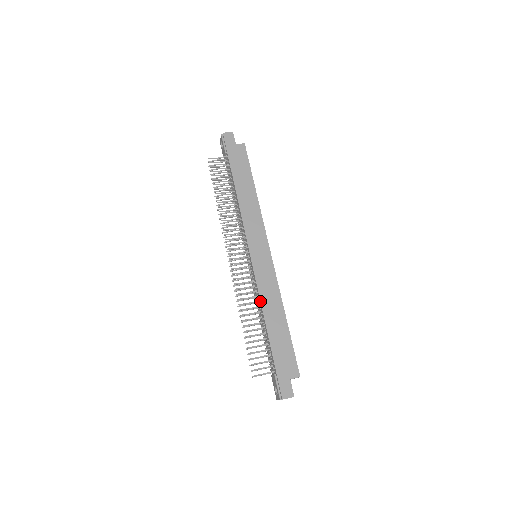
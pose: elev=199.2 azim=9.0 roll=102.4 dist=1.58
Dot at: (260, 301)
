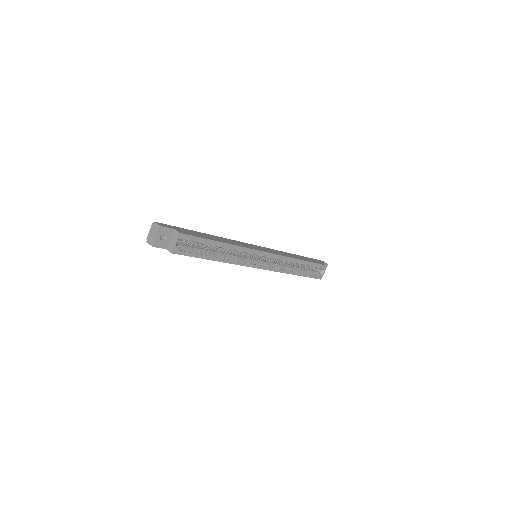
Dot at: (225, 238)
